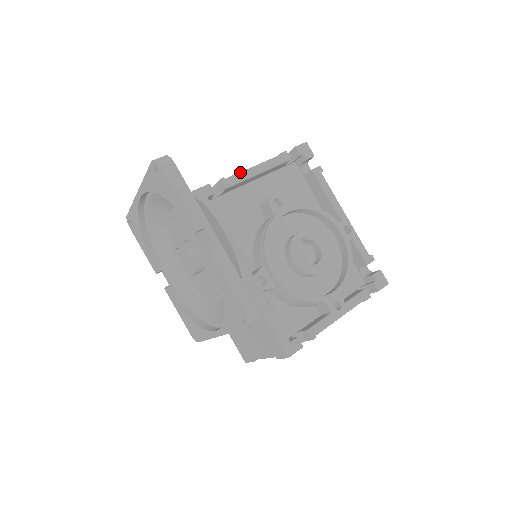
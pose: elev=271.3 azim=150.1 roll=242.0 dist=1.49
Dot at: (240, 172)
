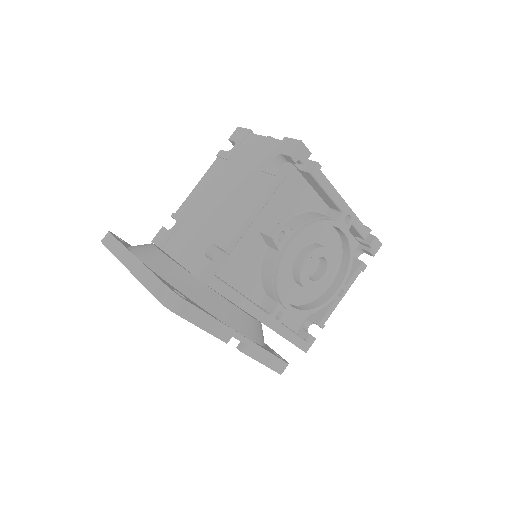
Dot at: (238, 226)
